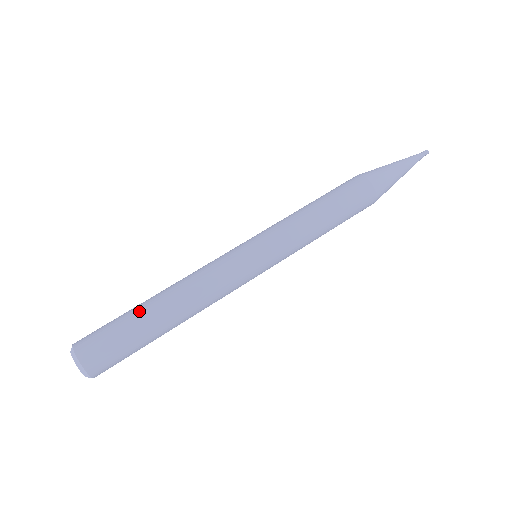
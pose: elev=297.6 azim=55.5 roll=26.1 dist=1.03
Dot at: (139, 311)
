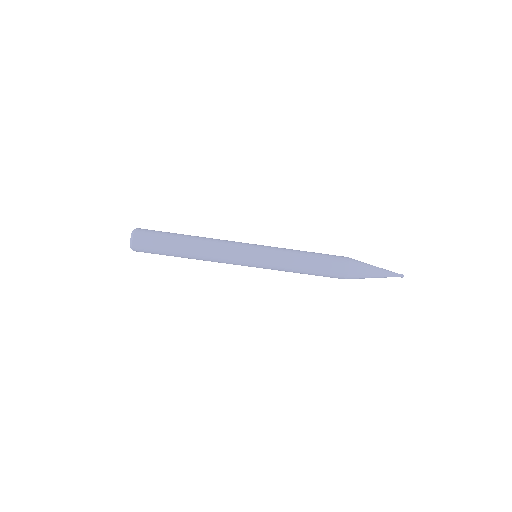
Dot at: (175, 256)
